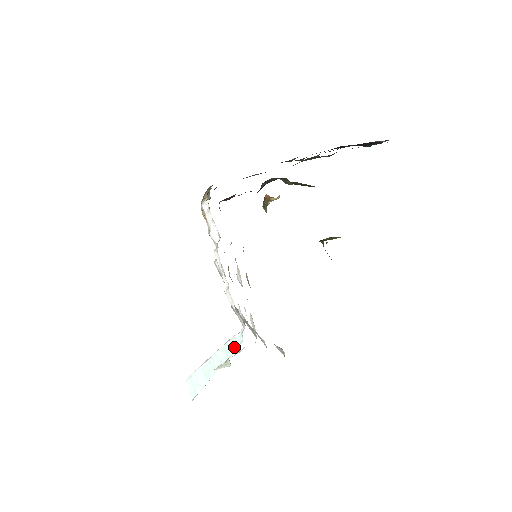
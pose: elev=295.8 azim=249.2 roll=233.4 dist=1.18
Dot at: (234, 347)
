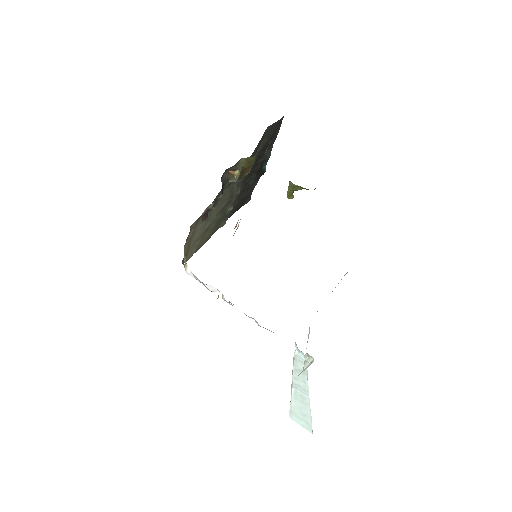
Dot at: (303, 364)
